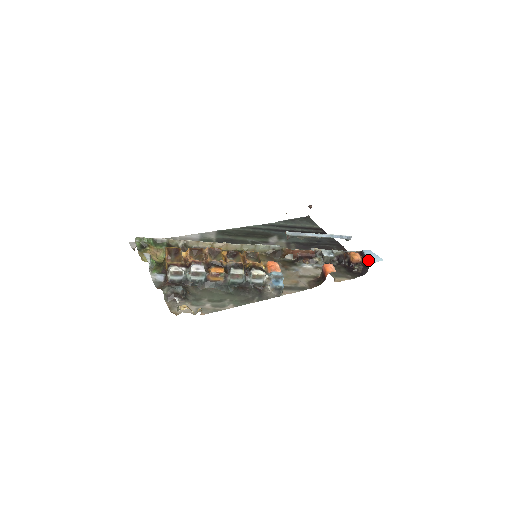
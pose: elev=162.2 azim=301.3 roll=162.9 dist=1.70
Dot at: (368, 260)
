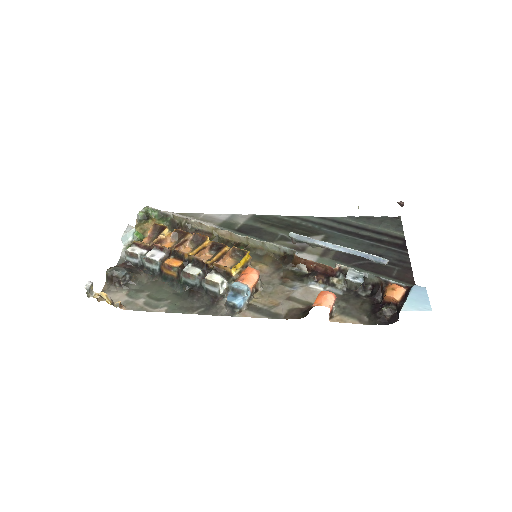
Dot at: (403, 303)
